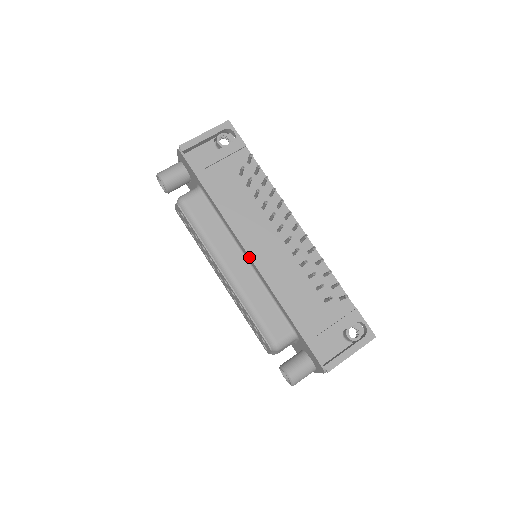
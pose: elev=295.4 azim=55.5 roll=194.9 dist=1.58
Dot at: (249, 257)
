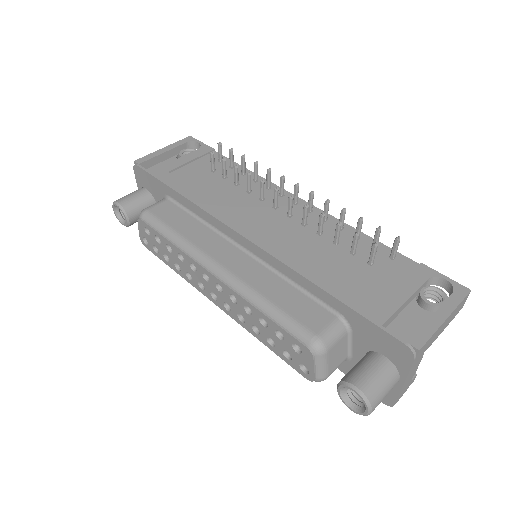
Dot at: (242, 237)
